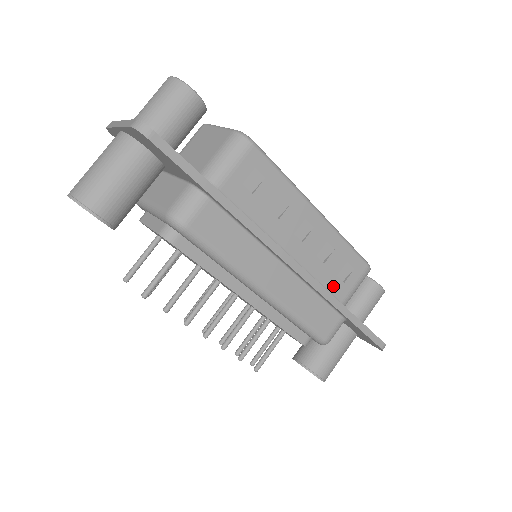
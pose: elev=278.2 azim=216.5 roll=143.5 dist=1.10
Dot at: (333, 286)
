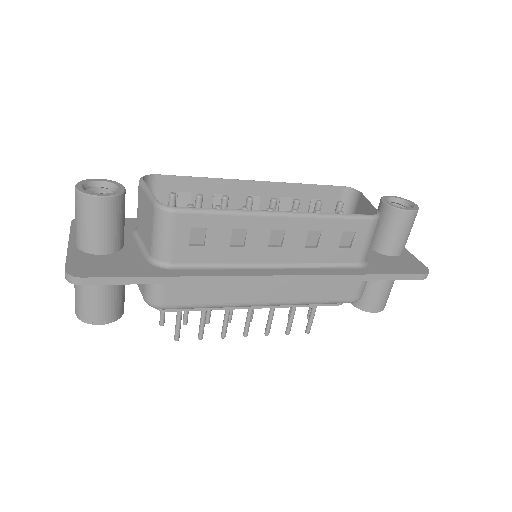
Dot at: (339, 257)
